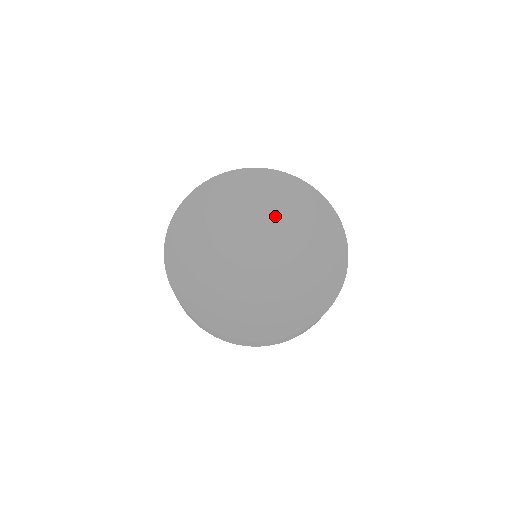
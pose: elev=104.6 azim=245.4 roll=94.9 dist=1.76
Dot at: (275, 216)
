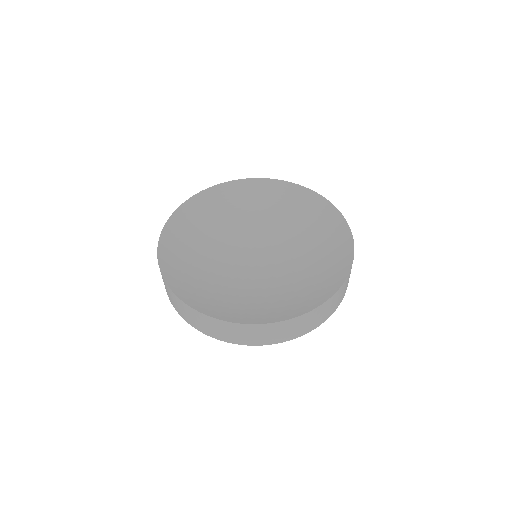
Dot at: (297, 234)
